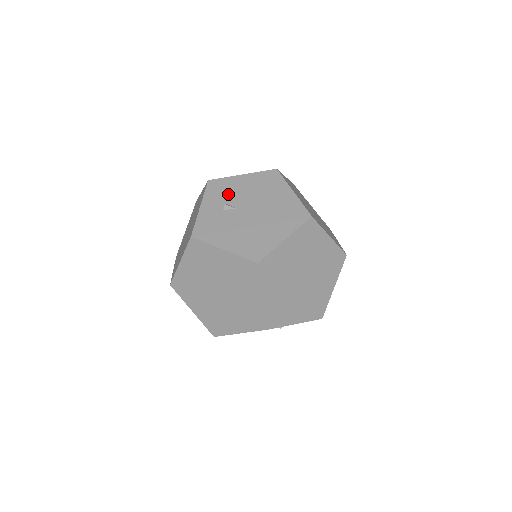
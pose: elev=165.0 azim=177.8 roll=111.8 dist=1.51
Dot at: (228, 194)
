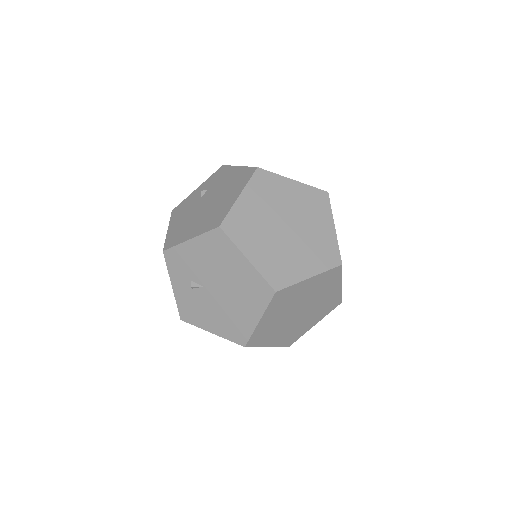
Dot at: (188, 269)
